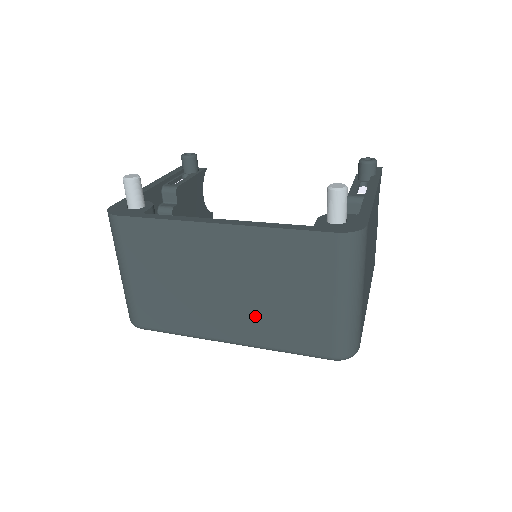
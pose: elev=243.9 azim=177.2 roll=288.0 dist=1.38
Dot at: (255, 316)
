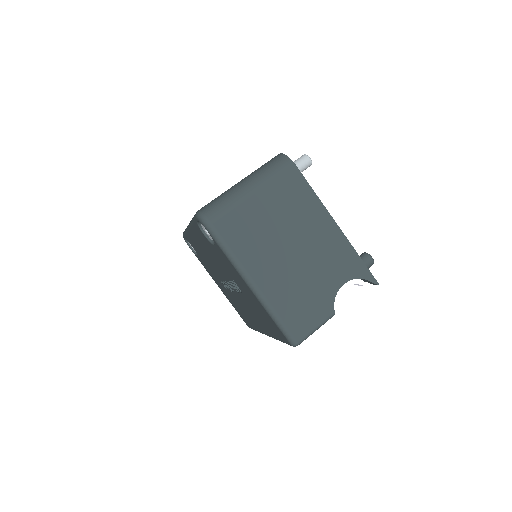
Dot at: occluded
